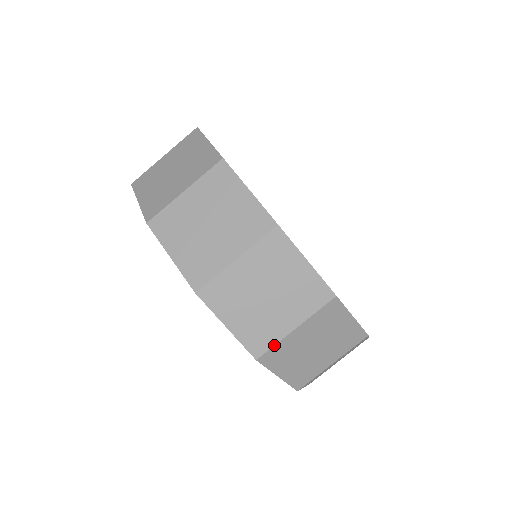
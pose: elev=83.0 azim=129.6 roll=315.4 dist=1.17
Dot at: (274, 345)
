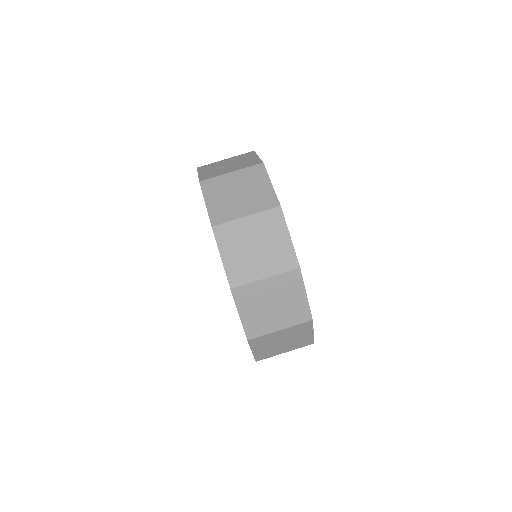
Dot at: (246, 284)
